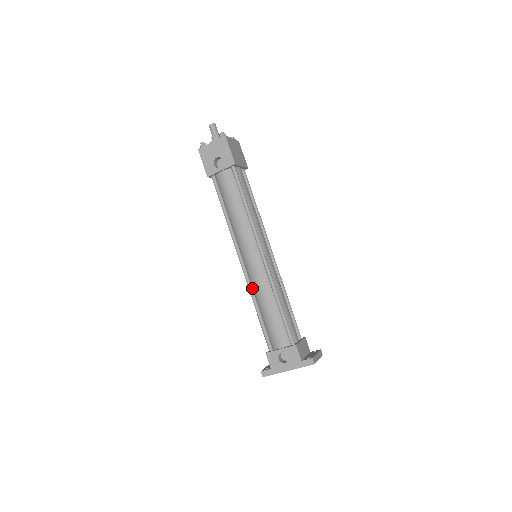
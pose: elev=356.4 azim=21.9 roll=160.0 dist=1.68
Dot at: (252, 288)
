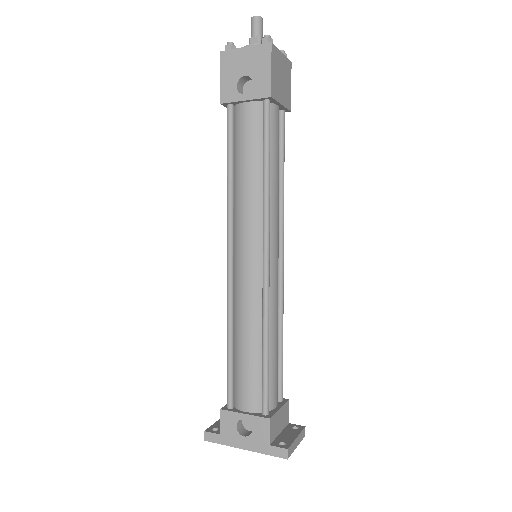
Dot at: (233, 305)
